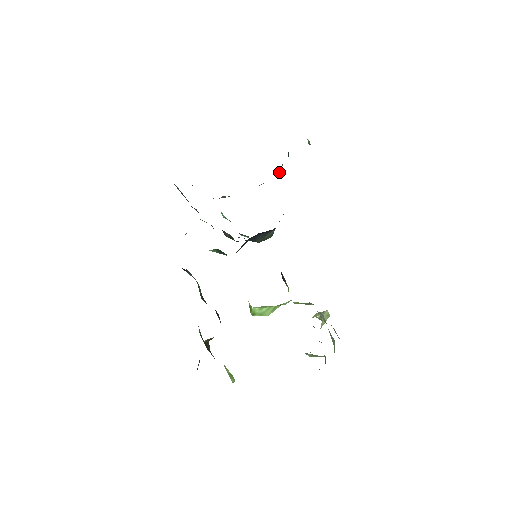
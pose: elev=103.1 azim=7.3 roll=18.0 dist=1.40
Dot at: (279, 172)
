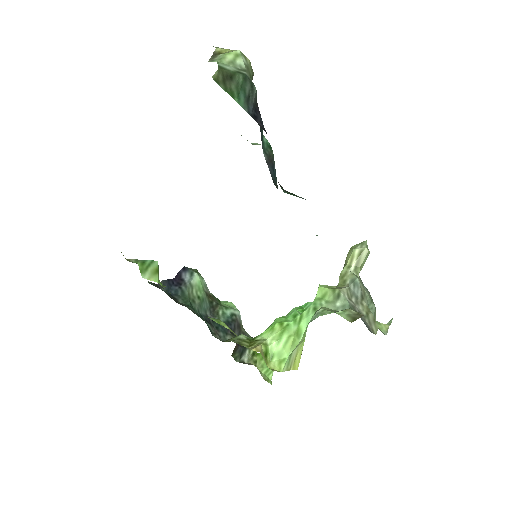
Dot at: occluded
